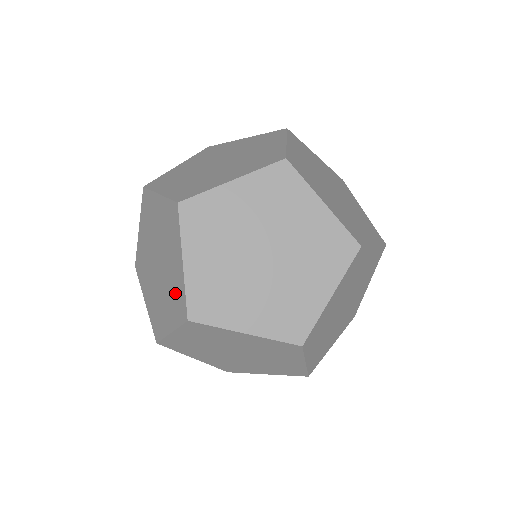
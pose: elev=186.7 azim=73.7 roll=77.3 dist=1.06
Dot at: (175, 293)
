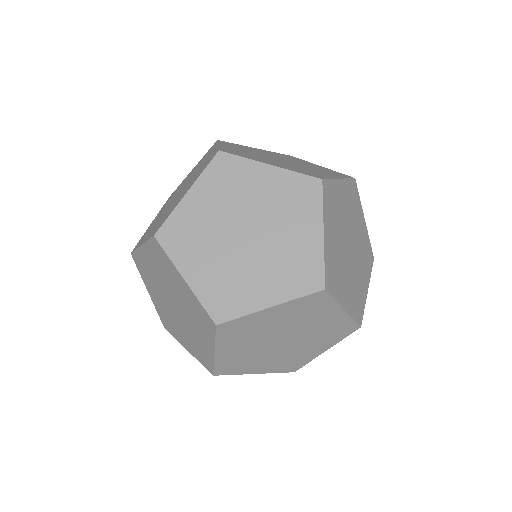
Dot at: (296, 263)
